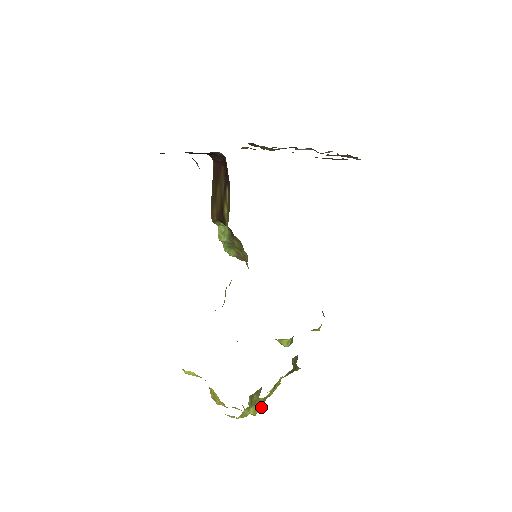
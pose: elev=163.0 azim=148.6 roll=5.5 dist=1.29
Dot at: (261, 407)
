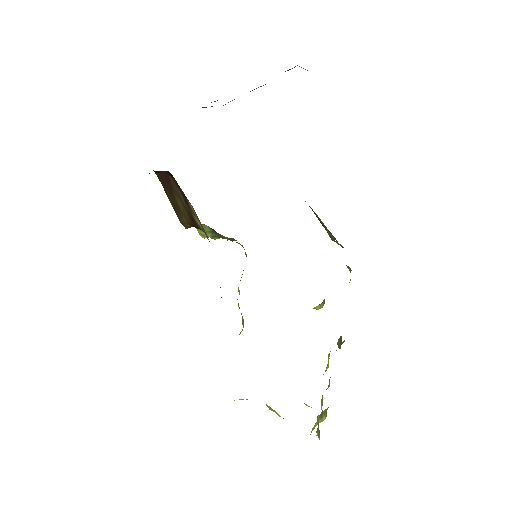
Dot at: (326, 413)
